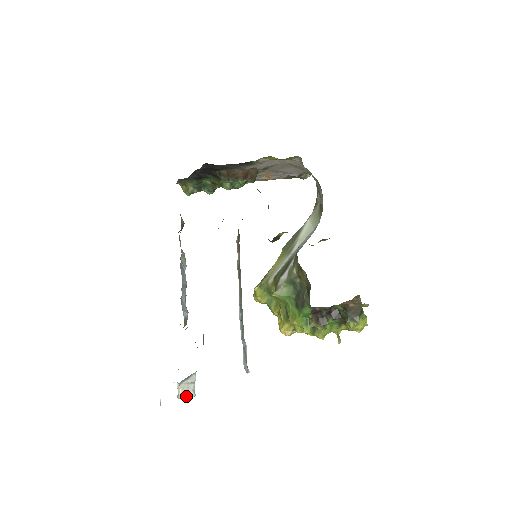
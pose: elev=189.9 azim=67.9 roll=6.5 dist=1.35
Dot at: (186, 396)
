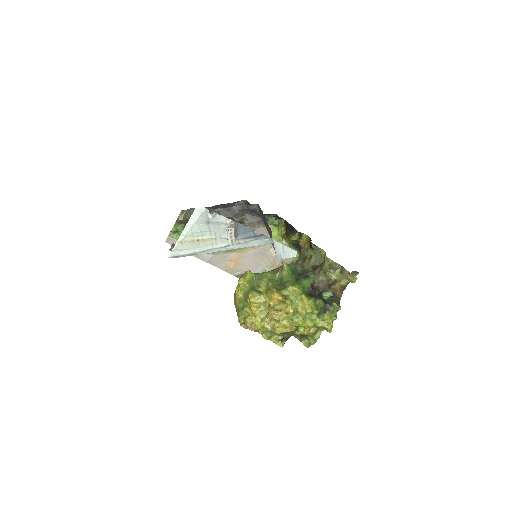
Dot at: (234, 234)
